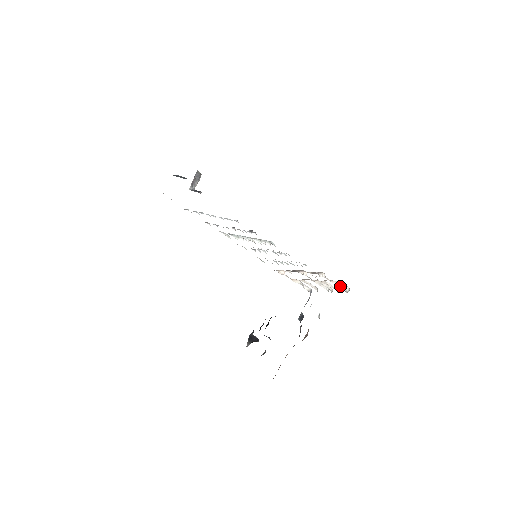
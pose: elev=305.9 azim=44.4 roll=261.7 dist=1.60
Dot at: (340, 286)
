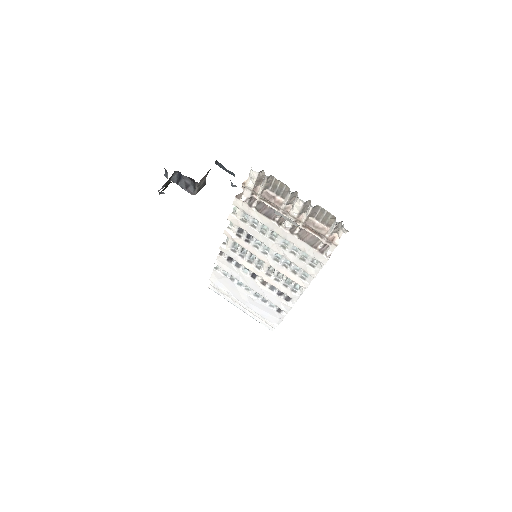
Dot at: (333, 226)
